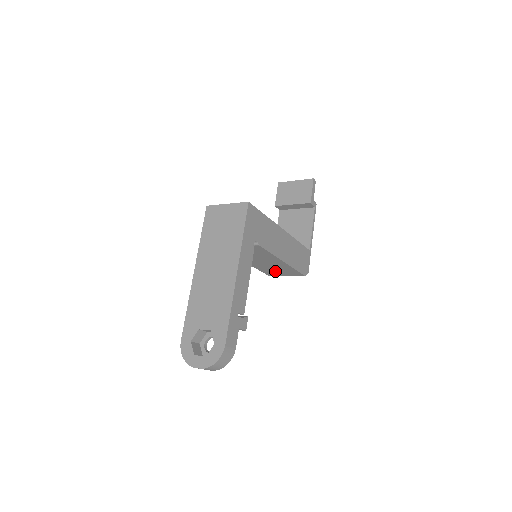
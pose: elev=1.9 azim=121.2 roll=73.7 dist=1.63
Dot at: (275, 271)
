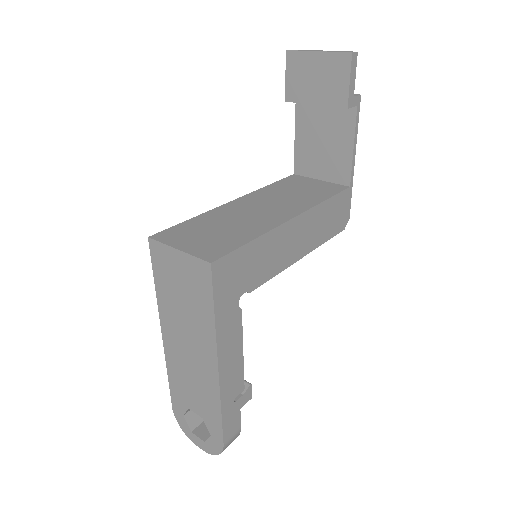
Dot at: occluded
